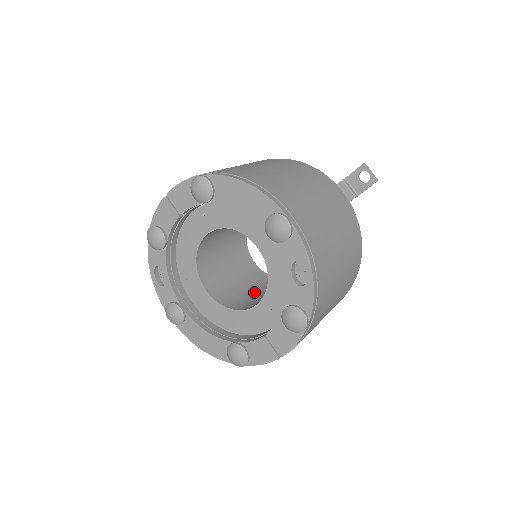
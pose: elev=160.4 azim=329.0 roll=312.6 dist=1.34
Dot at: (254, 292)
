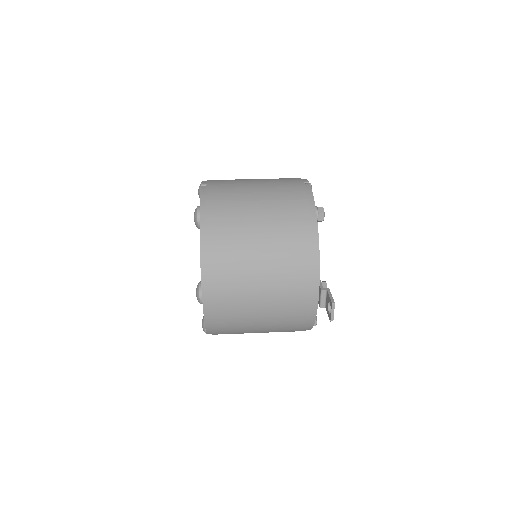
Dot at: occluded
